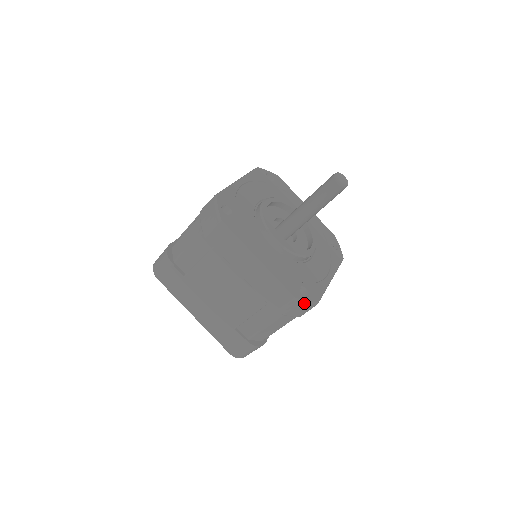
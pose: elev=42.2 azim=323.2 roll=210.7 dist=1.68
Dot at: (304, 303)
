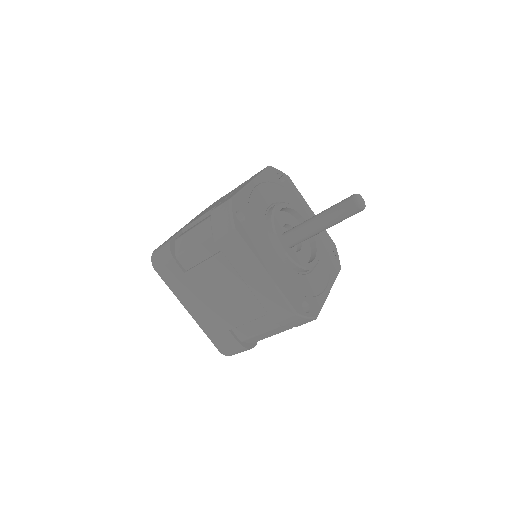
Dot at: (304, 318)
